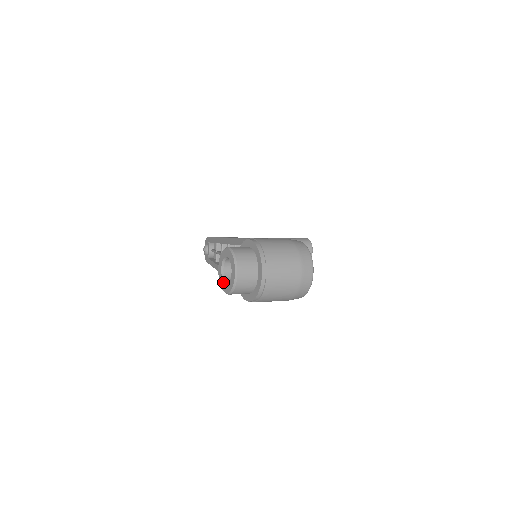
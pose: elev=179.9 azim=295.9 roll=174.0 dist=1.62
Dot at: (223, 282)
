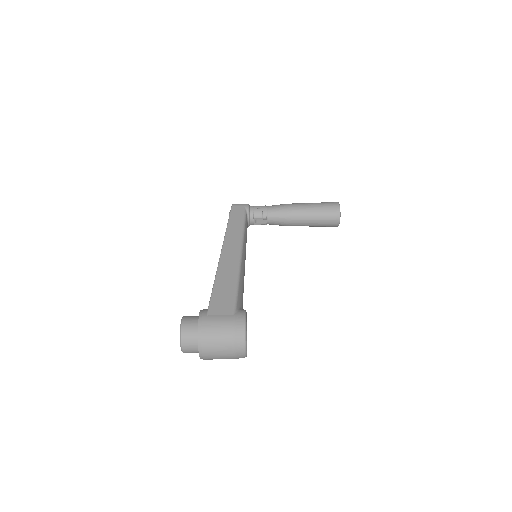
Dot at: occluded
